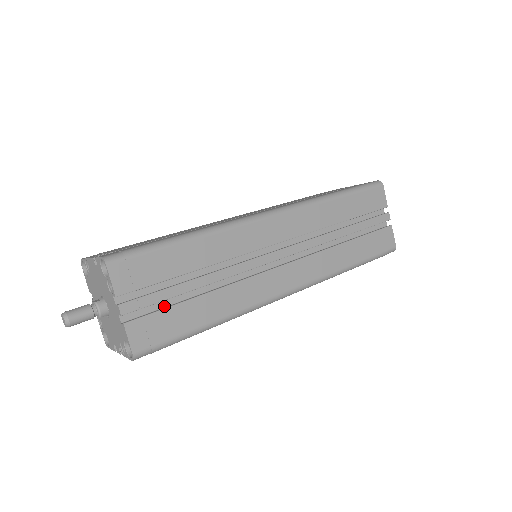
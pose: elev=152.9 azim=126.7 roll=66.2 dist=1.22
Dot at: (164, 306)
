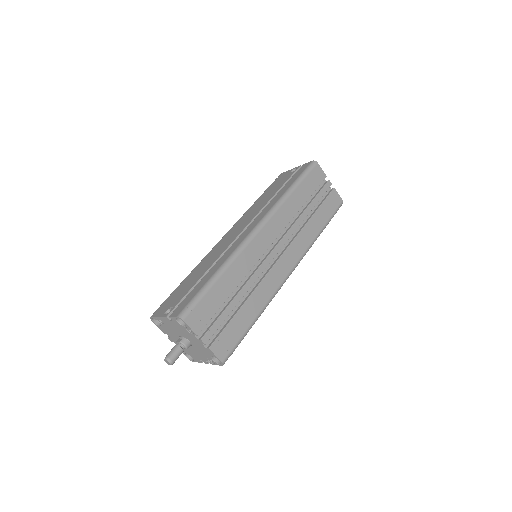
Dot at: (224, 324)
